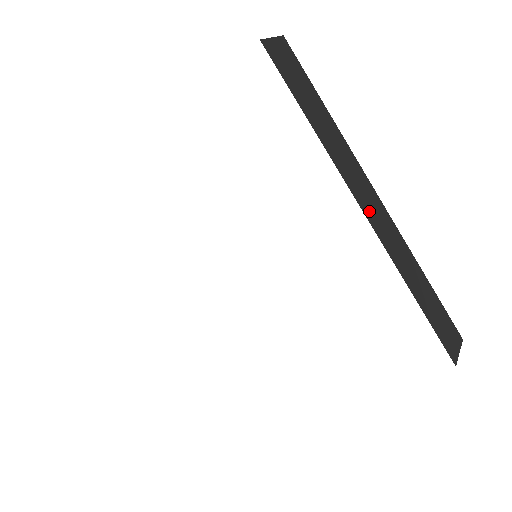
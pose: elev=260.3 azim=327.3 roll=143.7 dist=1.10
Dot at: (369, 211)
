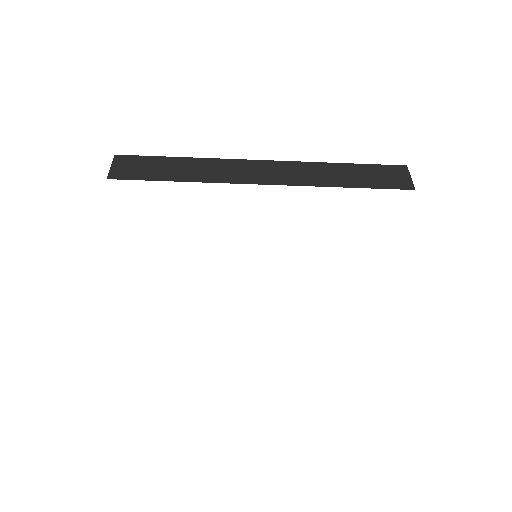
Dot at: (265, 178)
